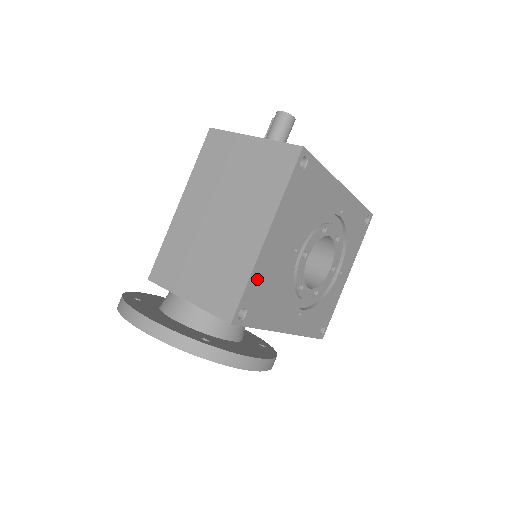
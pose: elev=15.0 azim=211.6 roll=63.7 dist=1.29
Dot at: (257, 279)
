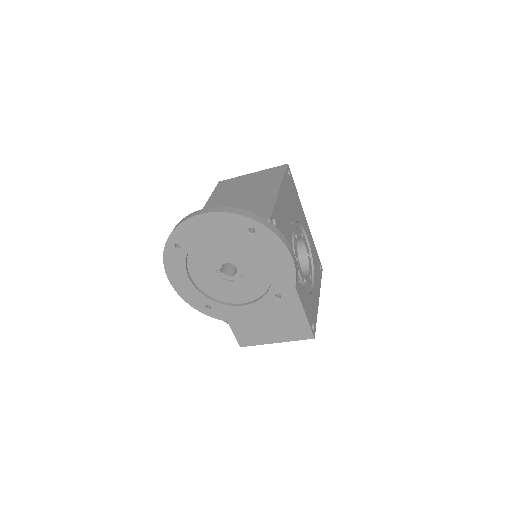
Dot at: (278, 210)
